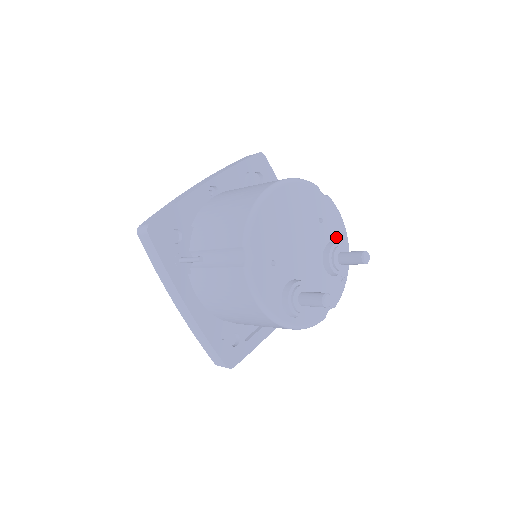
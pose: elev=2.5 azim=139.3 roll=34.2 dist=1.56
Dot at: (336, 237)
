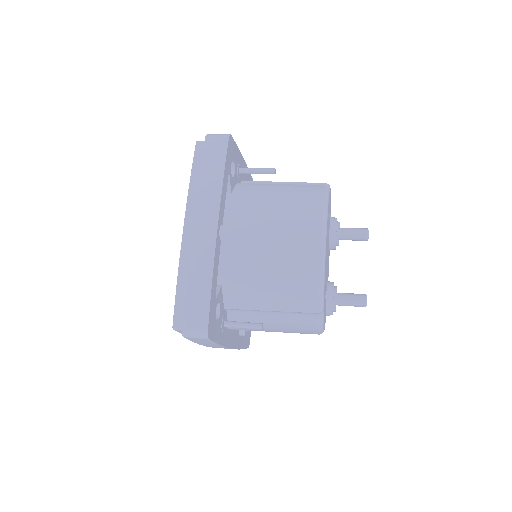
Dot at: occluded
